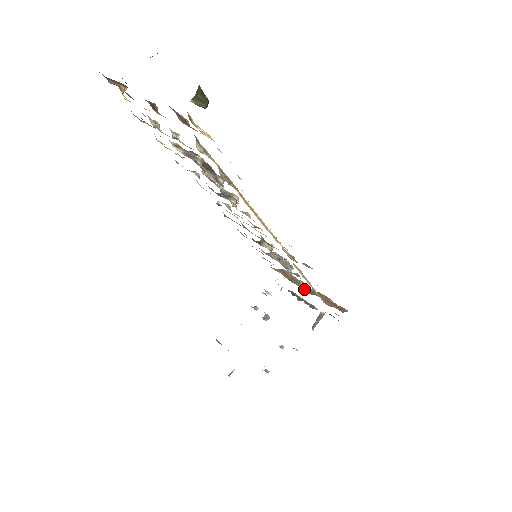
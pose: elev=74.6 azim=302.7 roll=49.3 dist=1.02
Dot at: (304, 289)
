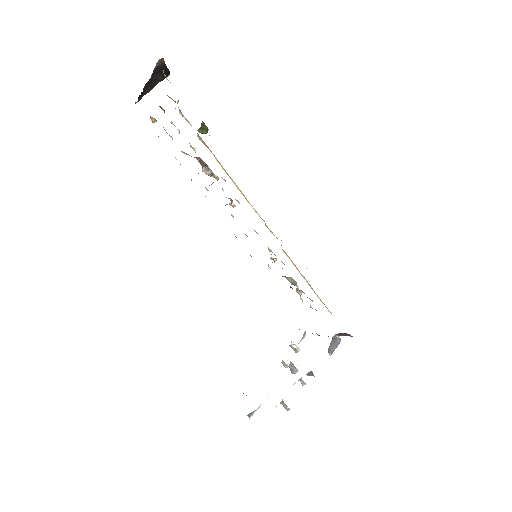
Dot at: occluded
